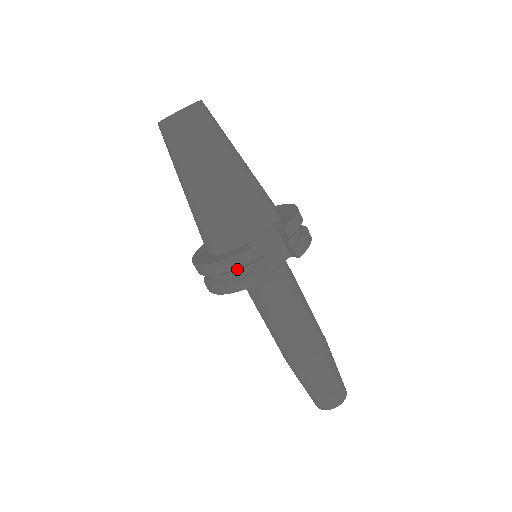
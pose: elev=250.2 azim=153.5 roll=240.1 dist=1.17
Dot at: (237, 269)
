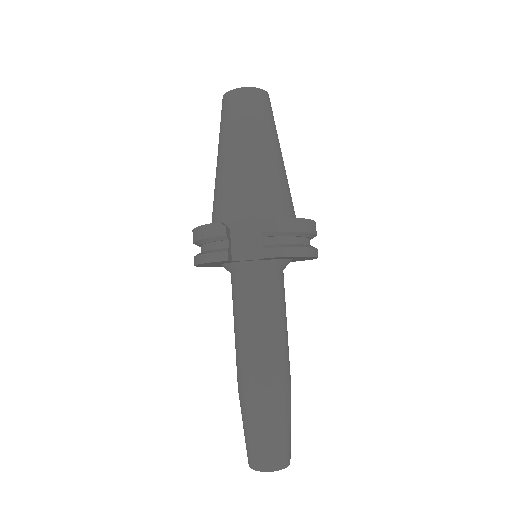
Dot at: (206, 241)
